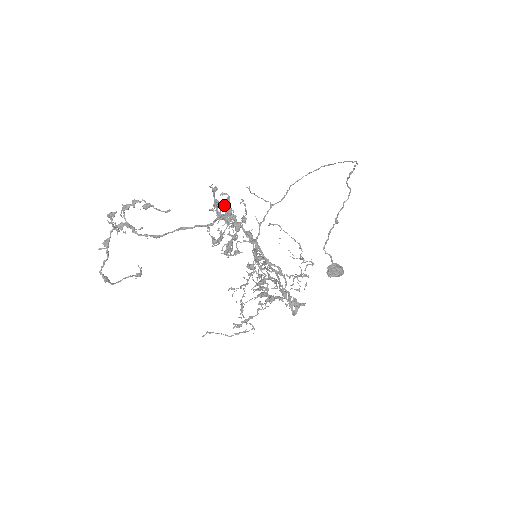
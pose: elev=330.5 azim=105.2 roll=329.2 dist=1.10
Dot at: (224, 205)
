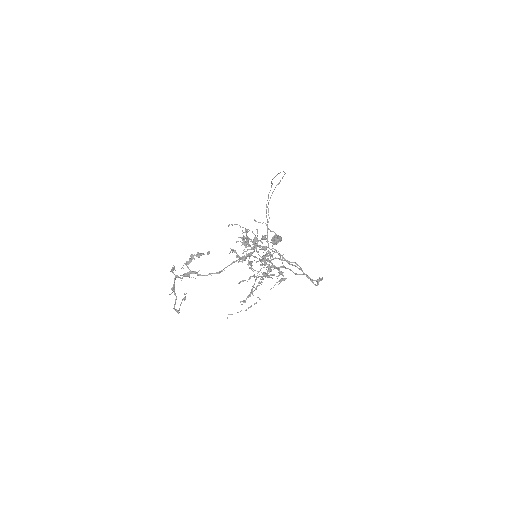
Dot at: (260, 240)
